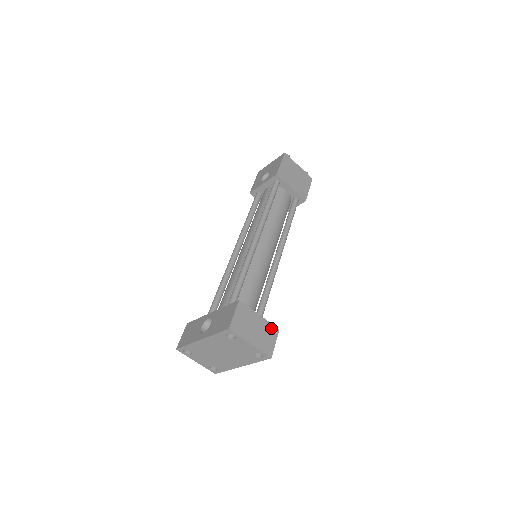
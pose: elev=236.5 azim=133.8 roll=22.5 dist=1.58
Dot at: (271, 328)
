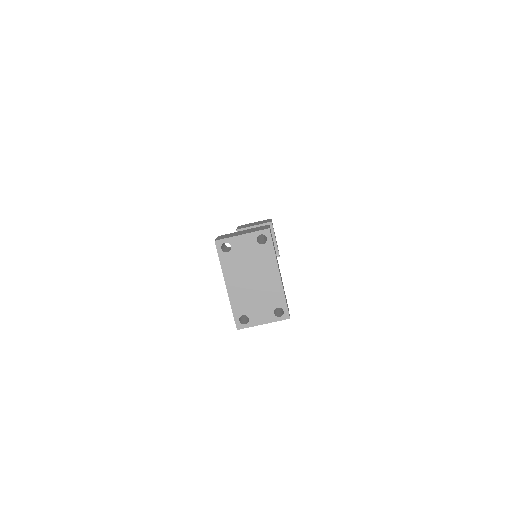
Dot at: (260, 227)
